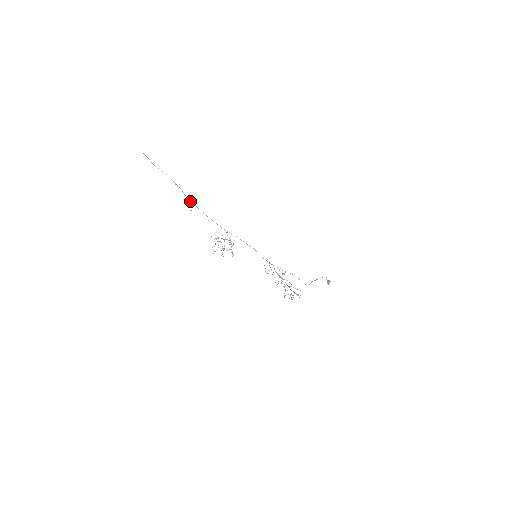
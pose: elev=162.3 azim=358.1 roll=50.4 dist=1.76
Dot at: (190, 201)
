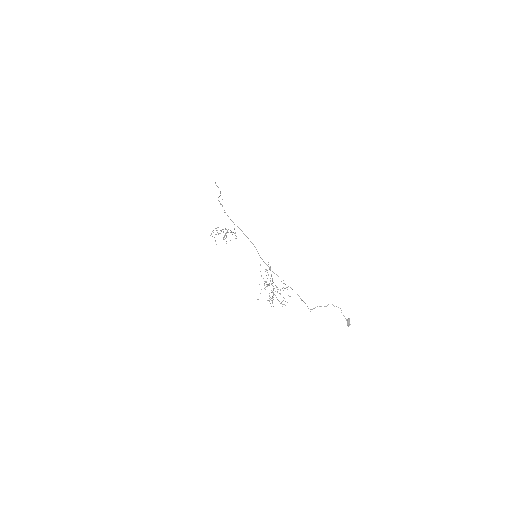
Dot at: occluded
